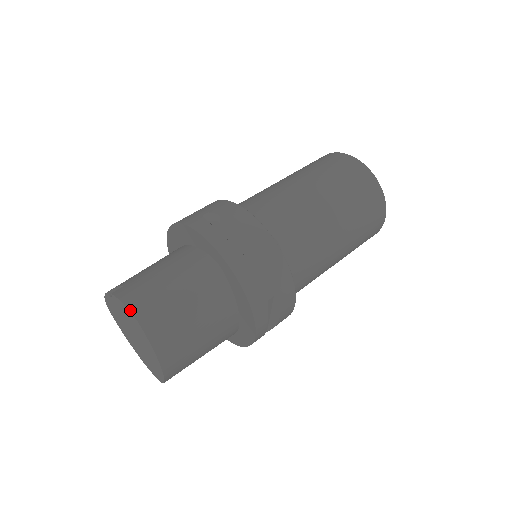
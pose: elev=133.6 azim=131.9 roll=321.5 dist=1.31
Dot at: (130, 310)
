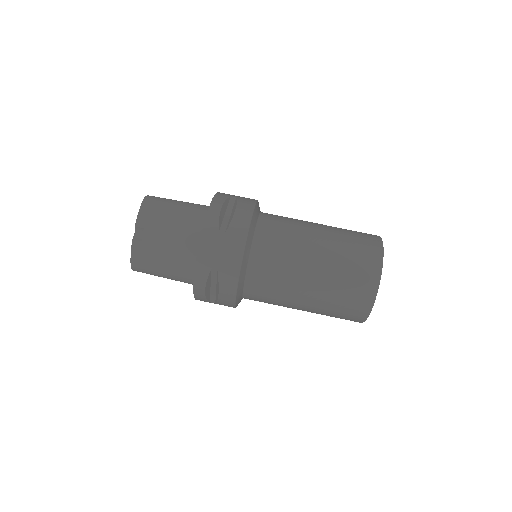
Dot at: (131, 266)
